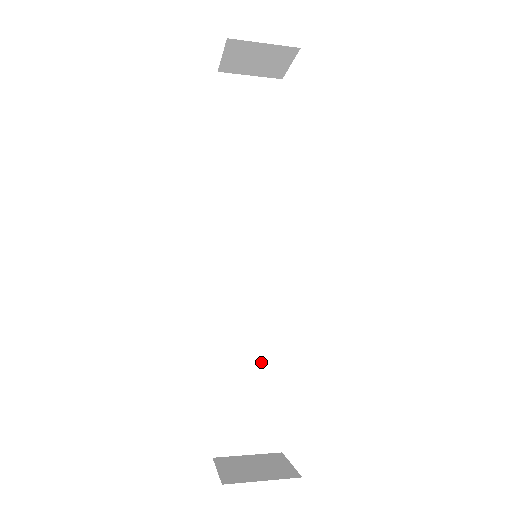
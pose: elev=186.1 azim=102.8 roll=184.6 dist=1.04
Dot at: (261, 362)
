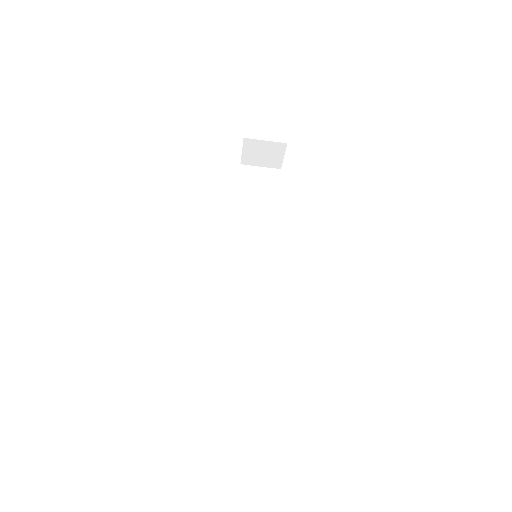
Dot at: (258, 334)
